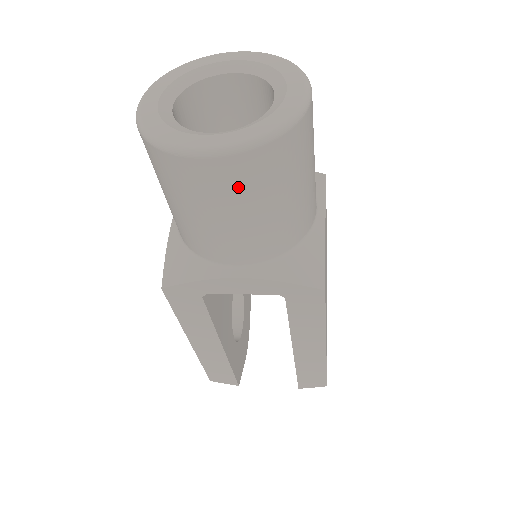
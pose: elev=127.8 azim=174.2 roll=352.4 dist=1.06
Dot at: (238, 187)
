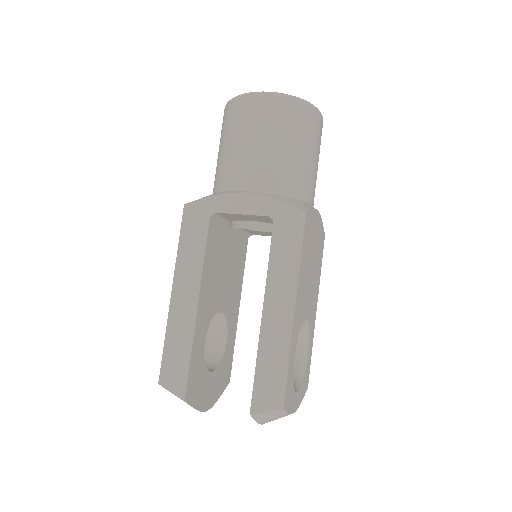
Dot at: (270, 117)
